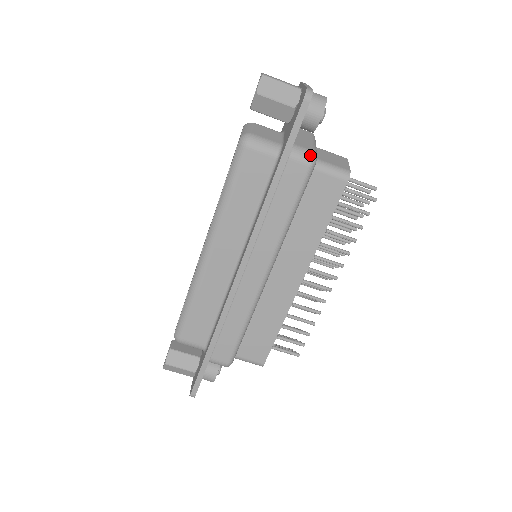
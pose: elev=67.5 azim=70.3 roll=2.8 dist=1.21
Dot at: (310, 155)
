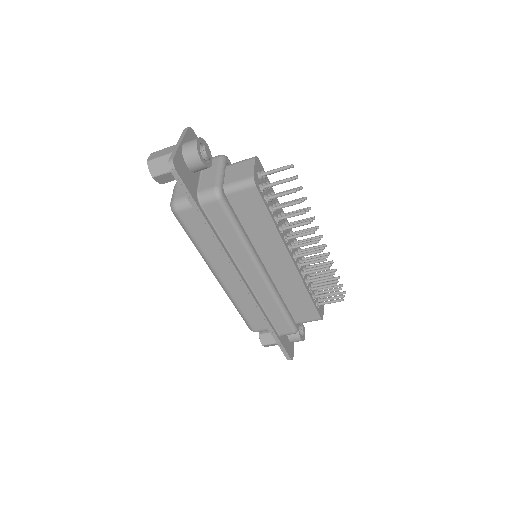
Dot at: (213, 193)
